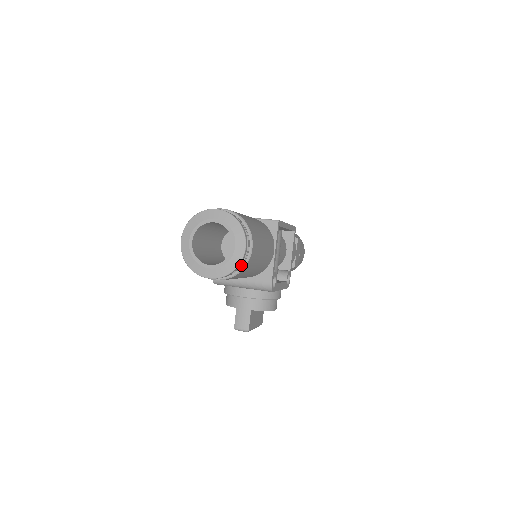
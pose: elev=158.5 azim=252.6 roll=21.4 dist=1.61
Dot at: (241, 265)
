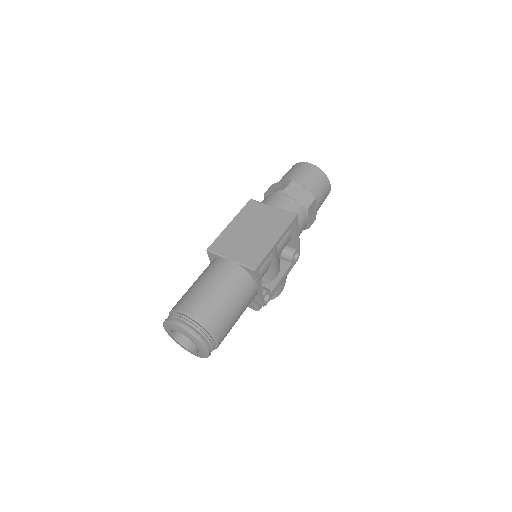
Dot at: occluded
